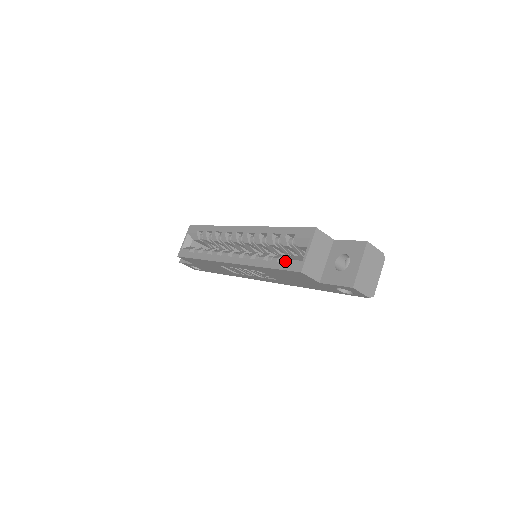
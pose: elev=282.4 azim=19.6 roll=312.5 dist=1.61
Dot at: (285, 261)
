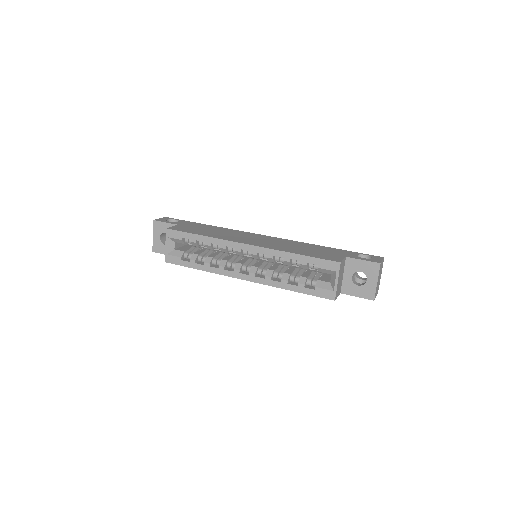
Dot at: (310, 284)
